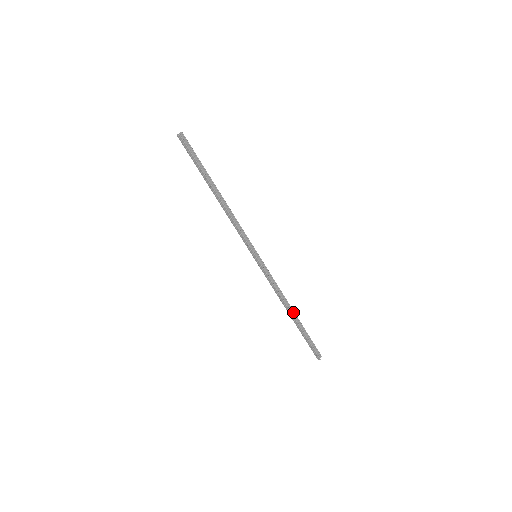
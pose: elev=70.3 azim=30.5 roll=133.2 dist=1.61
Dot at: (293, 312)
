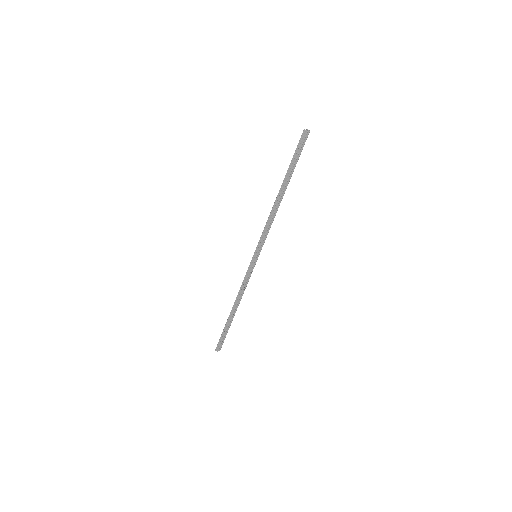
Dot at: (236, 310)
